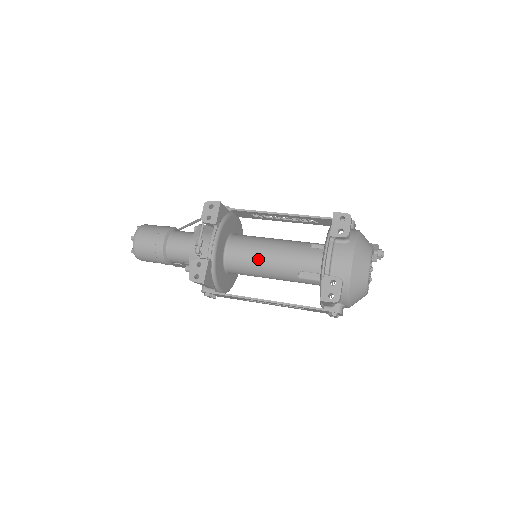
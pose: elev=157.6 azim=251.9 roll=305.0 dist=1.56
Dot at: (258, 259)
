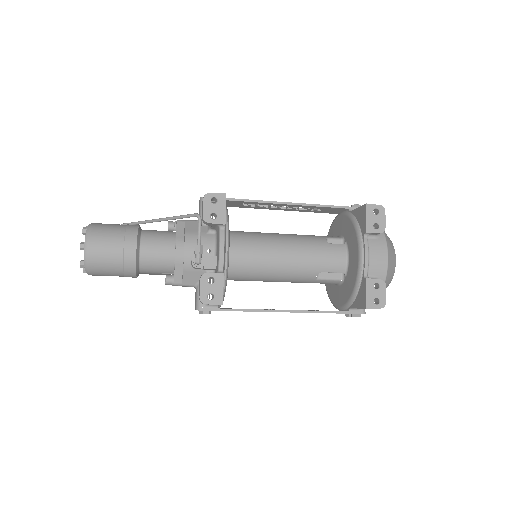
Dot at: (271, 262)
